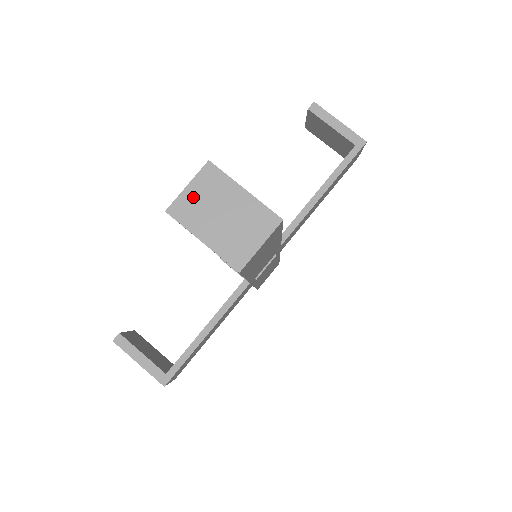
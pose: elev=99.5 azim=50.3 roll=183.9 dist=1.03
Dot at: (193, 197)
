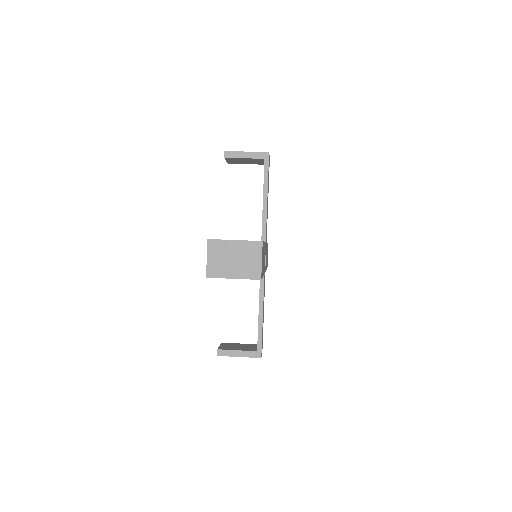
Dot at: (214, 262)
